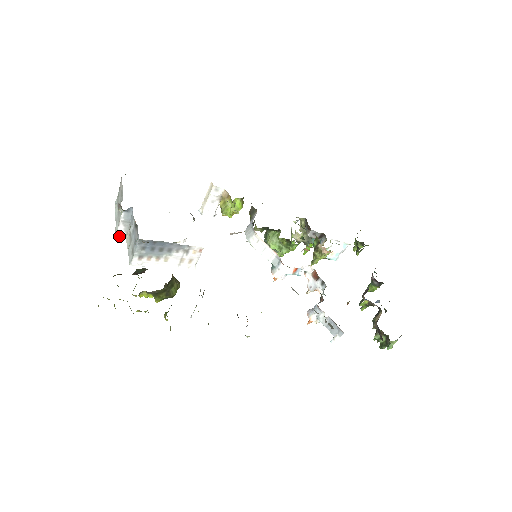
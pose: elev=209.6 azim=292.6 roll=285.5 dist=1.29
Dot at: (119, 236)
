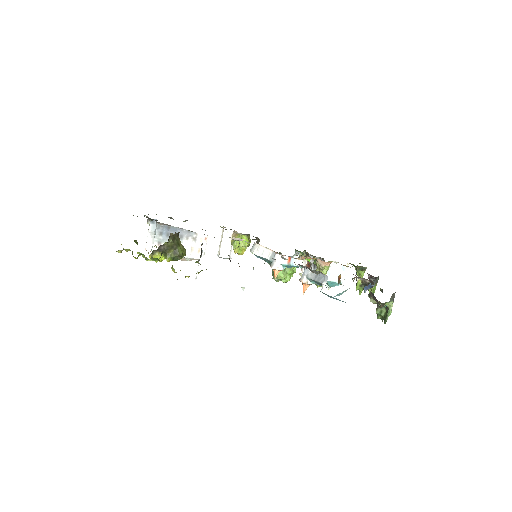
Dot at: (148, 248)
